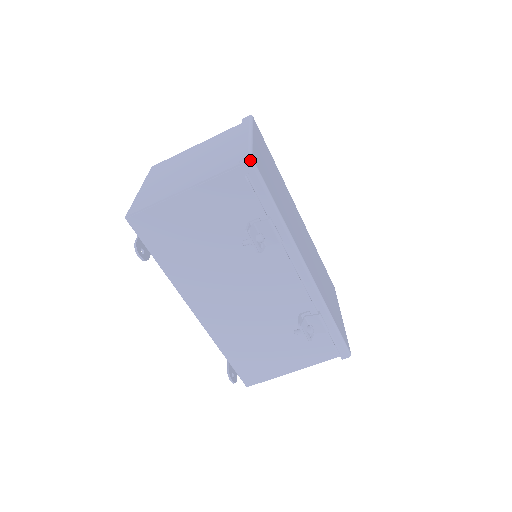
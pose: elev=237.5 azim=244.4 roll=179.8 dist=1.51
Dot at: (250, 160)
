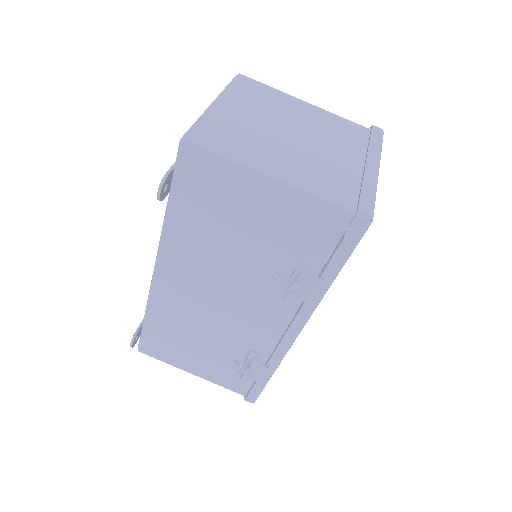
Dot at: (369, 222)
